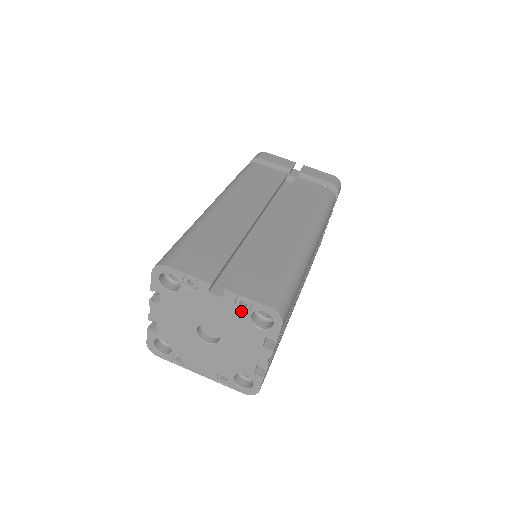
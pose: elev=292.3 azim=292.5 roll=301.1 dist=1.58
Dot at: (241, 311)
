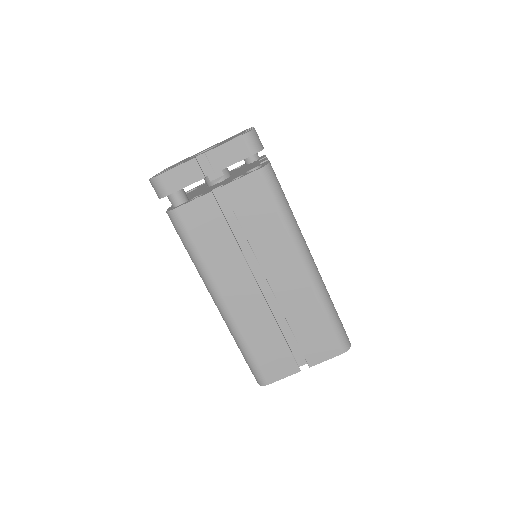
Dot at: occluded
